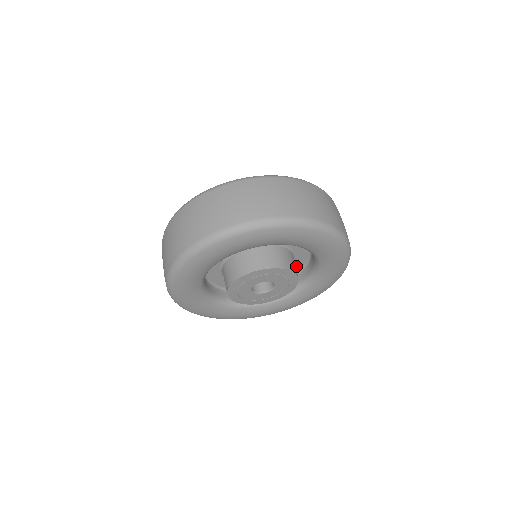
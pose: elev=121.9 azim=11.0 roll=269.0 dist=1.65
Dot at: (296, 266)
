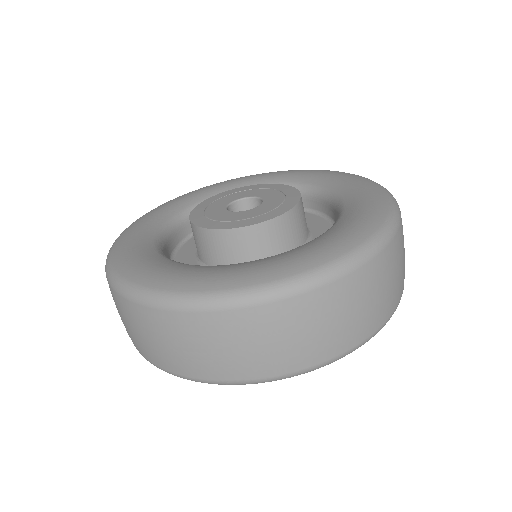
Dot at: occluded
